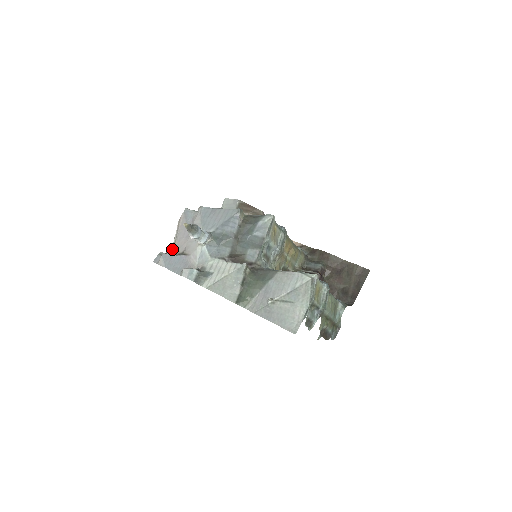
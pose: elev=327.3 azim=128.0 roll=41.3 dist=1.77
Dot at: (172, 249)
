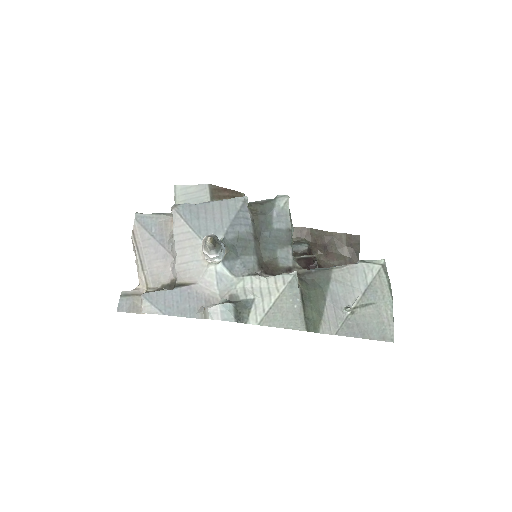
Dot at: (142, 282)
